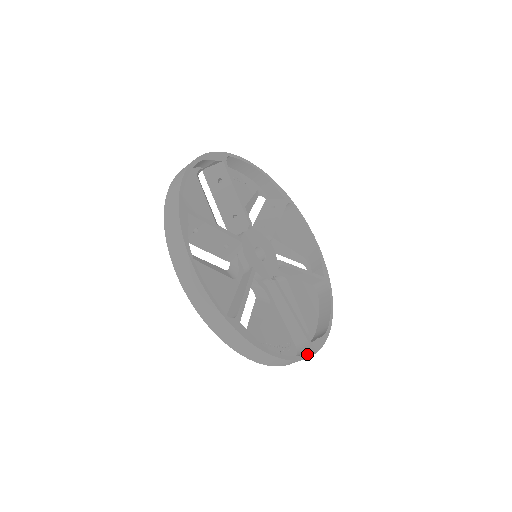
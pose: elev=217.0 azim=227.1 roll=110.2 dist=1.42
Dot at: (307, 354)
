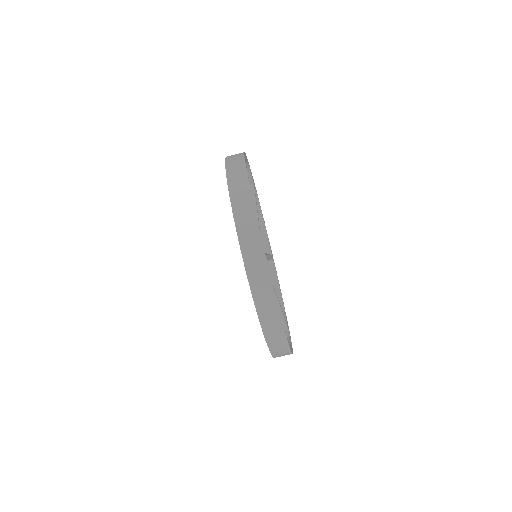
Dot at: (286, 337)
